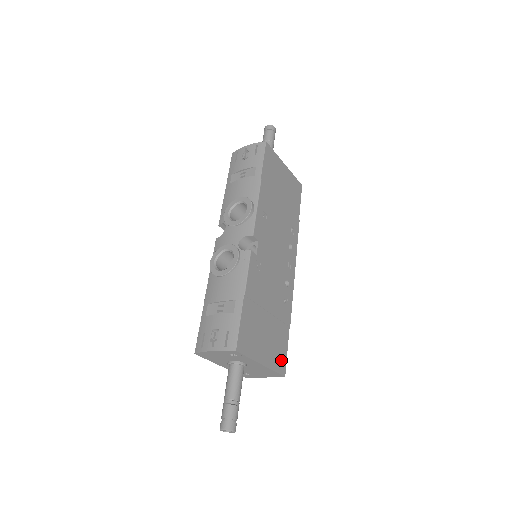
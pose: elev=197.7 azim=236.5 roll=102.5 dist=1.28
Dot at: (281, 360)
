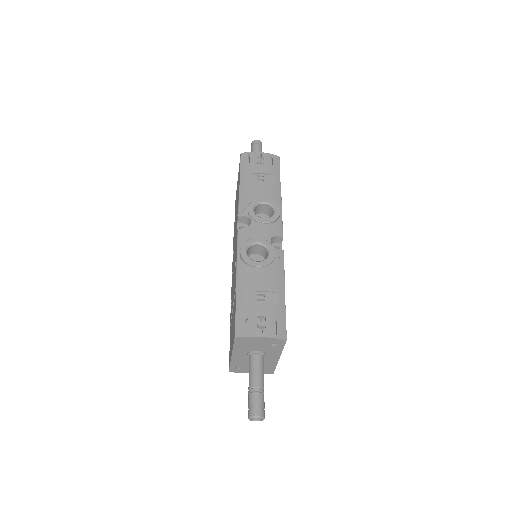
Dot at: occluded
